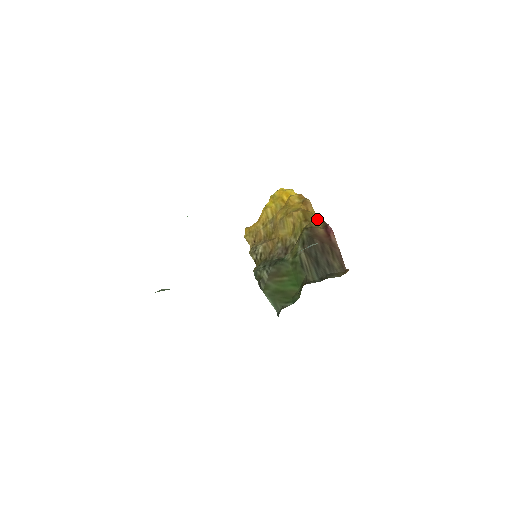
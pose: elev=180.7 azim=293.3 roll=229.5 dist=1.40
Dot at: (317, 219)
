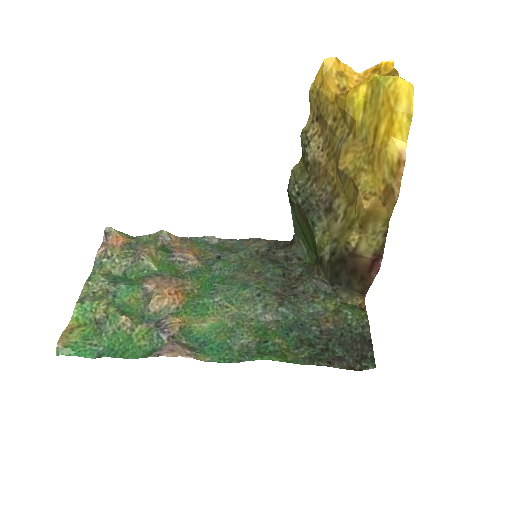
Dot at: (380, 234)
